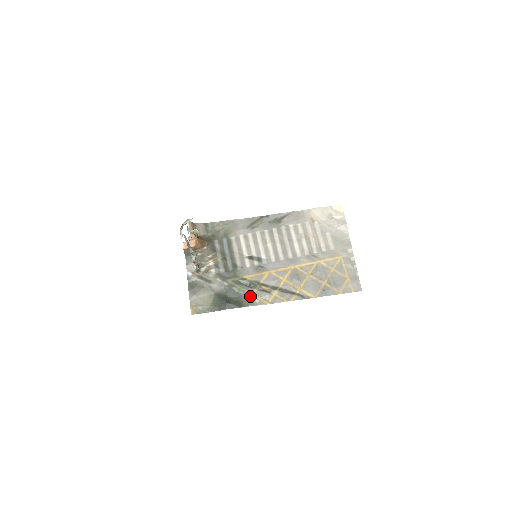
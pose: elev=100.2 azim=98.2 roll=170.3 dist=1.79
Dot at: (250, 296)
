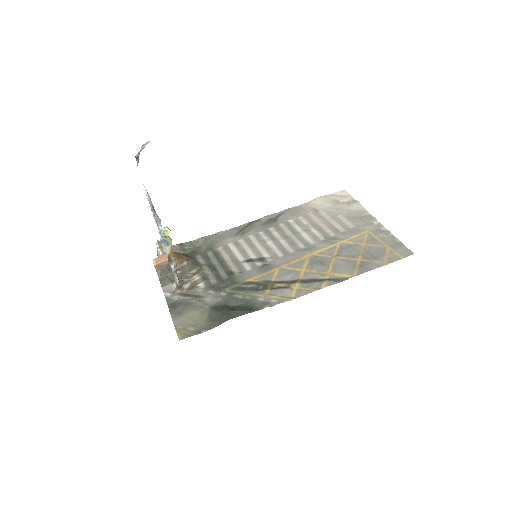
Dot at: (262, 298)
